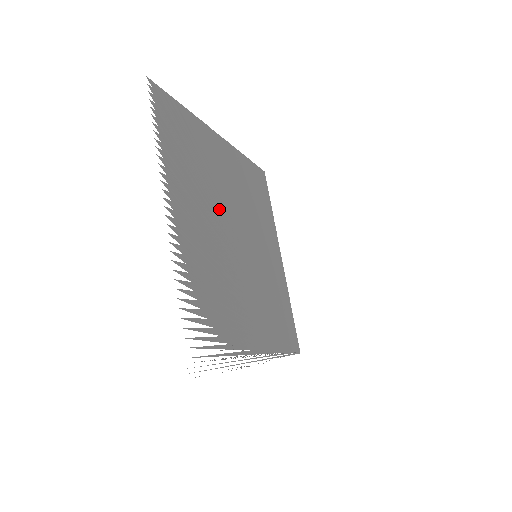
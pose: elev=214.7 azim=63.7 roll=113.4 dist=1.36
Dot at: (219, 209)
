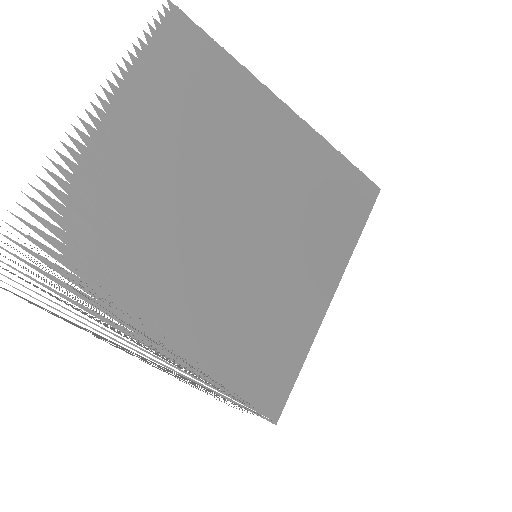
Dot at: (206, 167)
